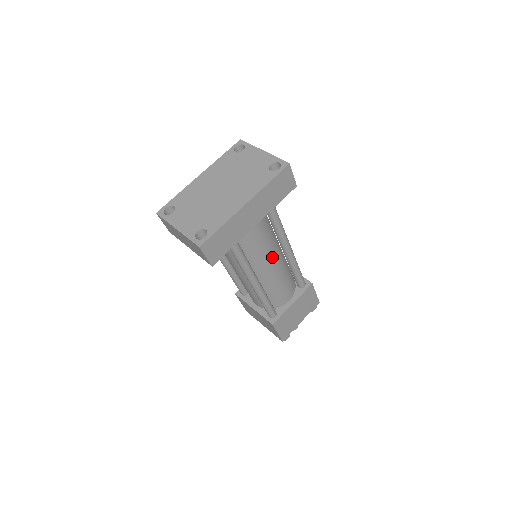
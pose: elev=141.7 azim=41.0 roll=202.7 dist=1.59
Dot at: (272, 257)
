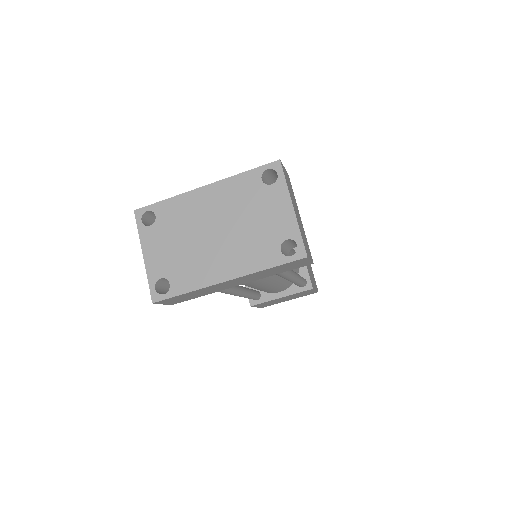
Dot at: (264, 282)
